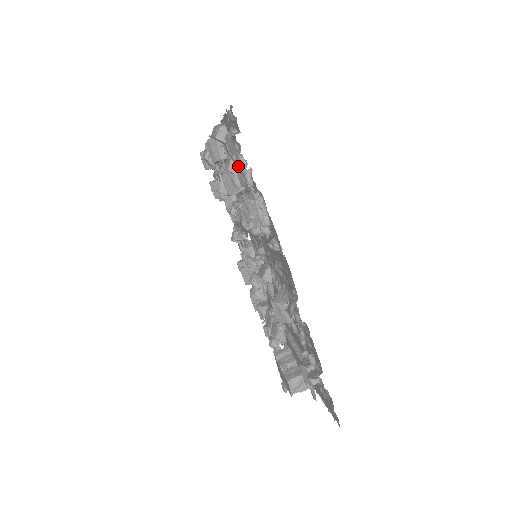
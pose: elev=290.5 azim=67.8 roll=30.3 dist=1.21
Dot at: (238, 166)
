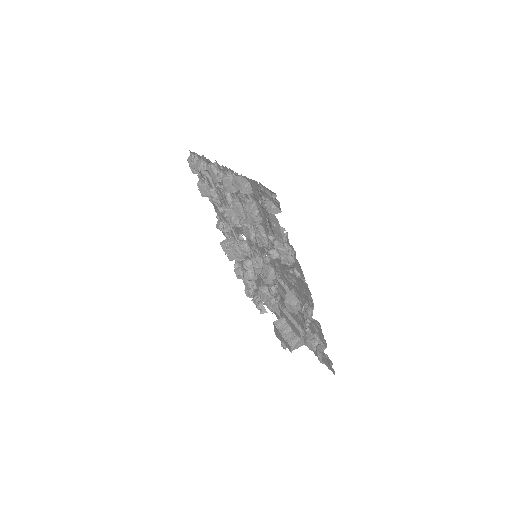
Dot at: (277, 230)
